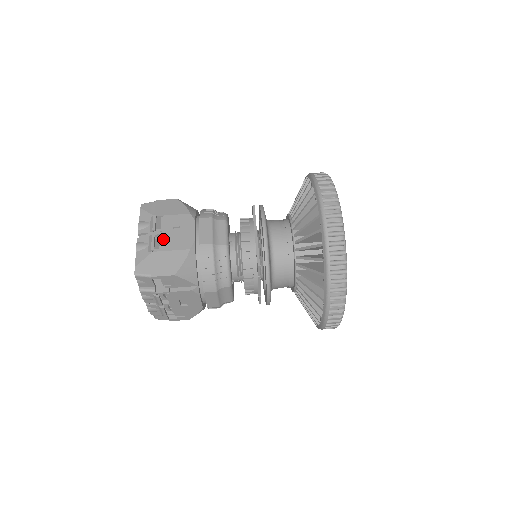
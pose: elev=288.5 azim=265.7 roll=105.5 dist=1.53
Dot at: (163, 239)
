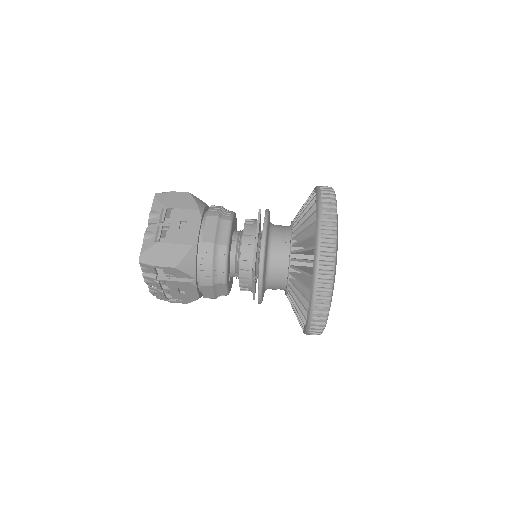
Dot at: (169, 231)
